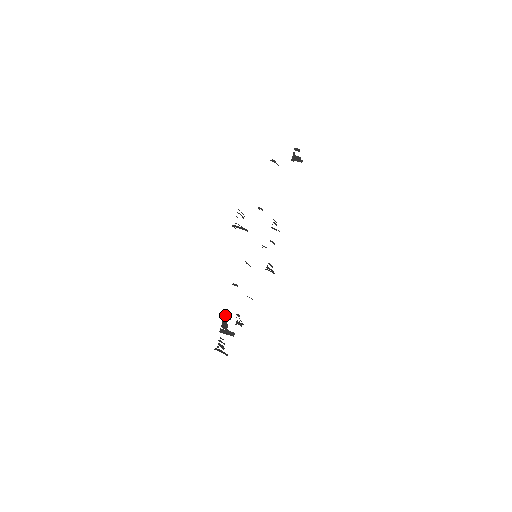
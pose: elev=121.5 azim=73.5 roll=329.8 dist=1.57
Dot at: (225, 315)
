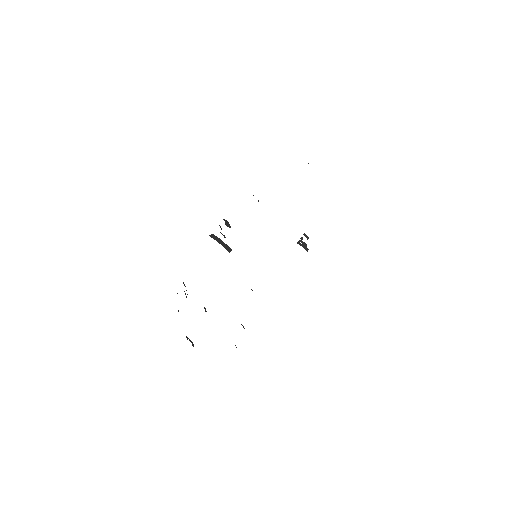
Dot at: occluded
